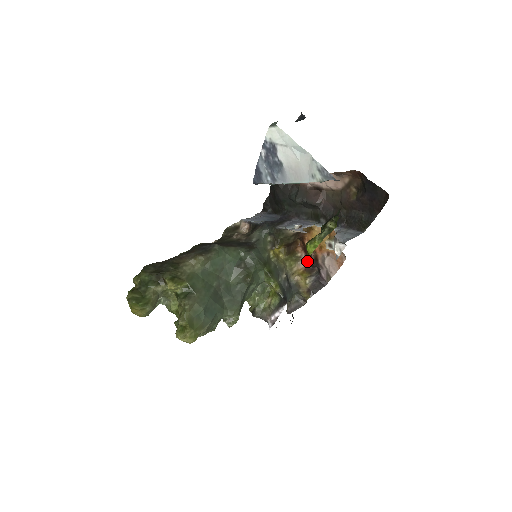
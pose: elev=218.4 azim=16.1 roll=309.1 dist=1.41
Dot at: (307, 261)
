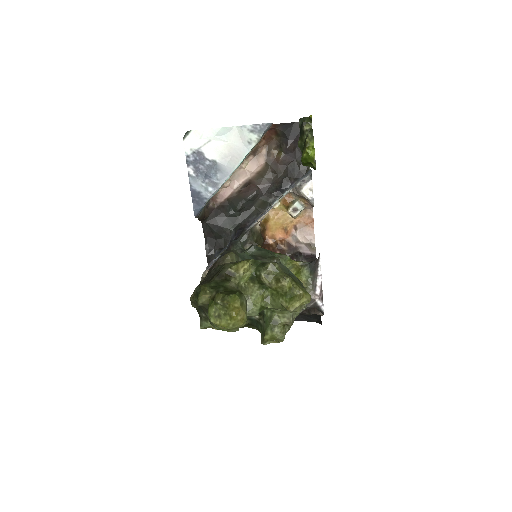
Dot at: occluded
